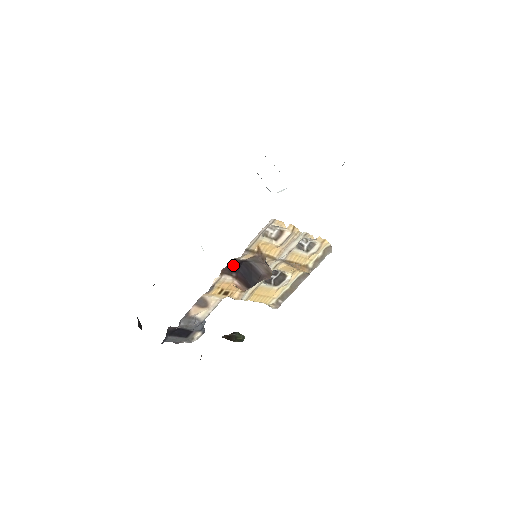
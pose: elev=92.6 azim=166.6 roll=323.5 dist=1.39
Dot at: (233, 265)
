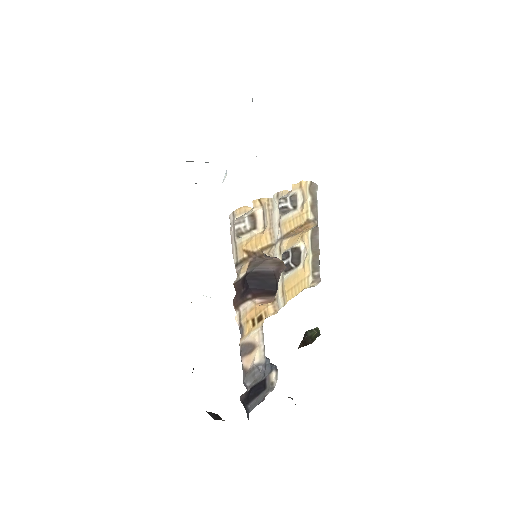
Dot at: (239, 290)
